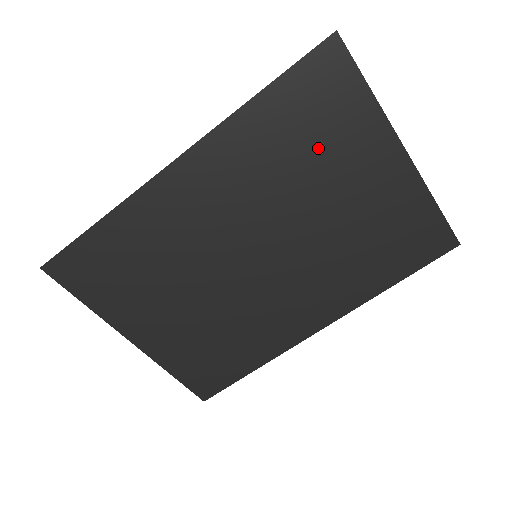
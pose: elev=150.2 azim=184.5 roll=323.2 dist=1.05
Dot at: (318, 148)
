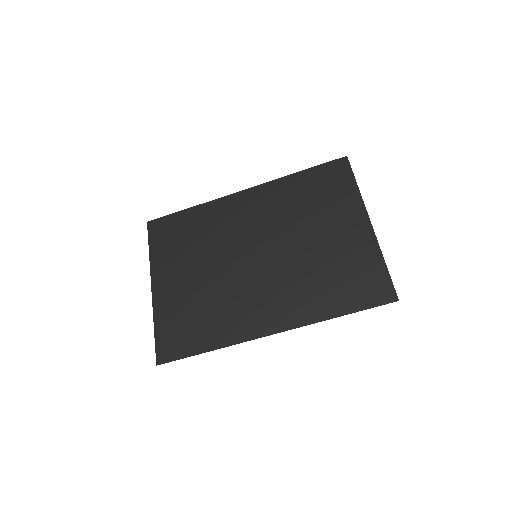
Dot at: (319, 205)
